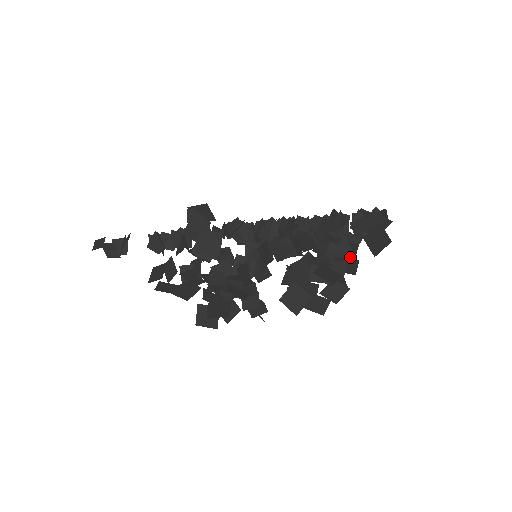
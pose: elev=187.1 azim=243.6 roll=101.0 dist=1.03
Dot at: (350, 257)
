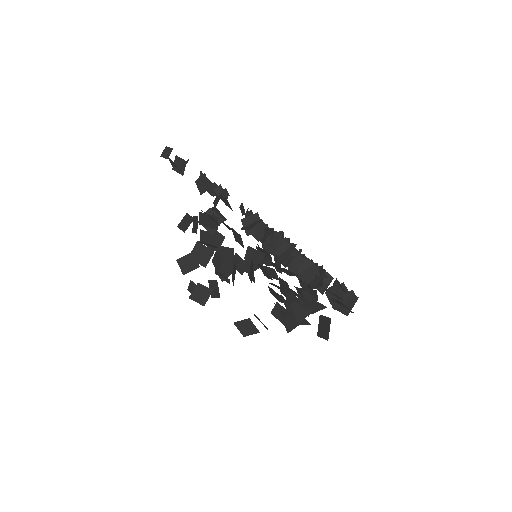
Dot at: occluded
